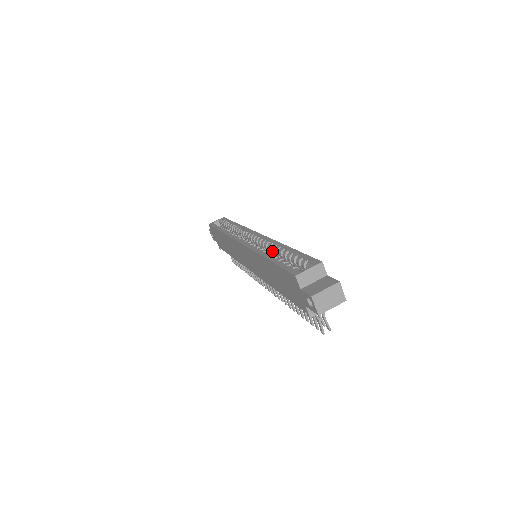
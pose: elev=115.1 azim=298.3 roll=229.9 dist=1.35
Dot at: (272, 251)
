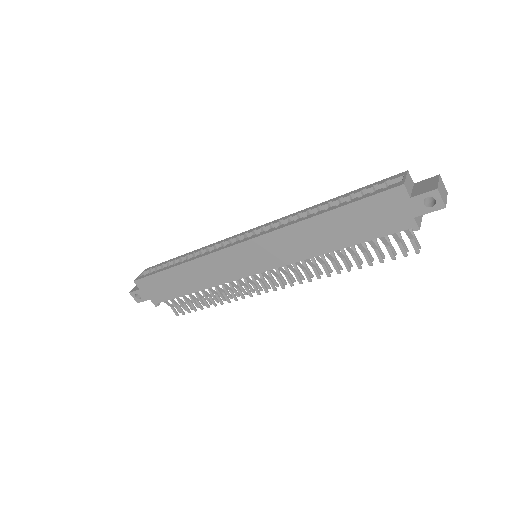
Dot at: occluded
